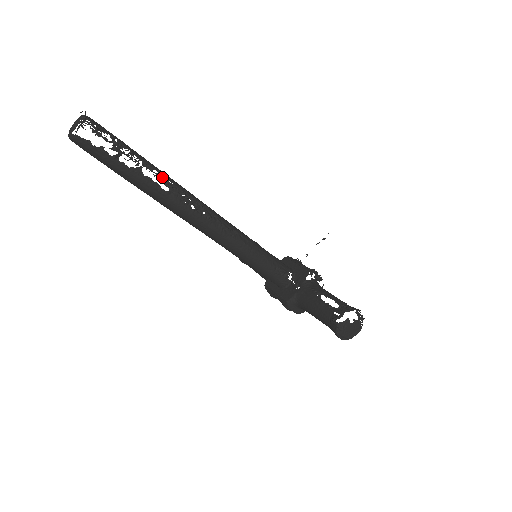
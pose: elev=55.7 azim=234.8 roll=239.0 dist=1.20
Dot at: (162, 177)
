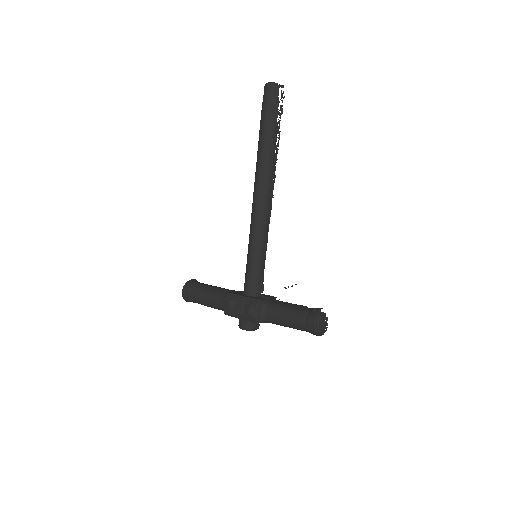
Dot at: occluded
